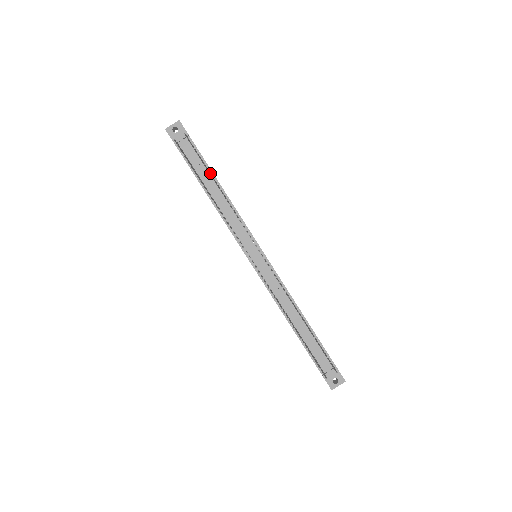
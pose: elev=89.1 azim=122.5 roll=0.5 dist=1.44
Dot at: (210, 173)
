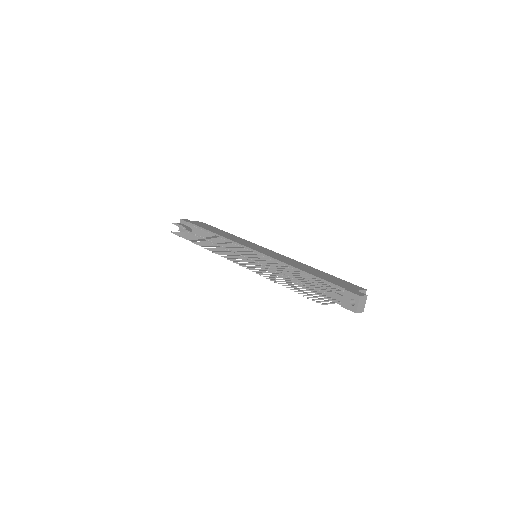
Dot at: (203, 231)
